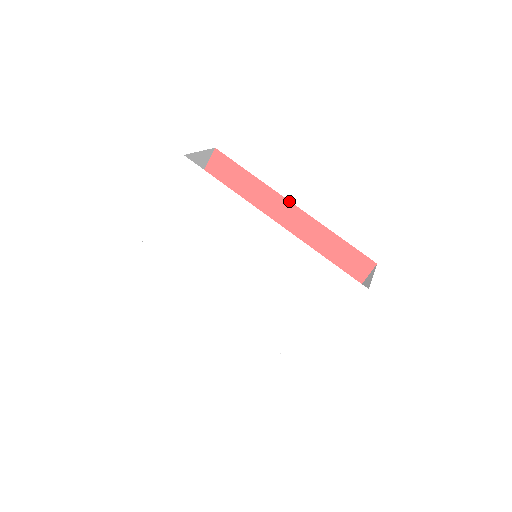
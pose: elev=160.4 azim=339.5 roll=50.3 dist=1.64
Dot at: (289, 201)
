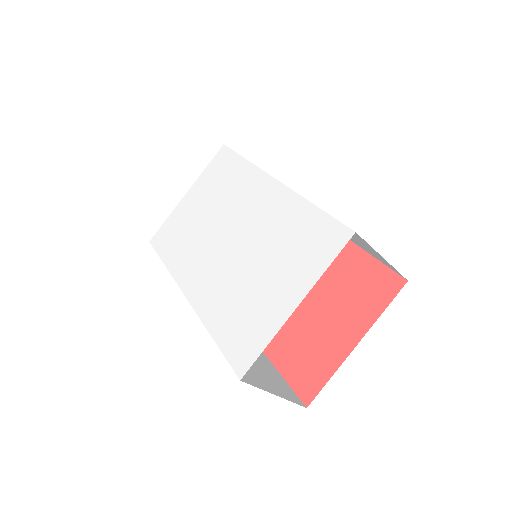
Dot at: occluded
